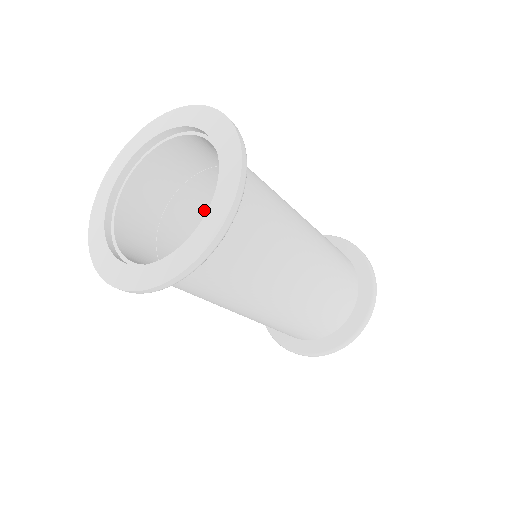
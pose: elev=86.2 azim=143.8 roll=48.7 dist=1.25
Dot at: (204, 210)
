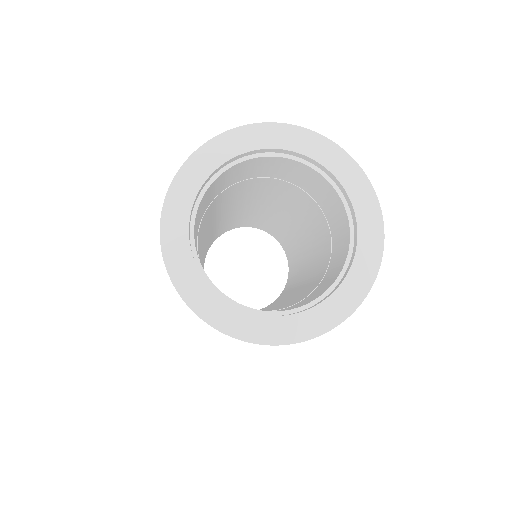
Dot at: (199, 244)
